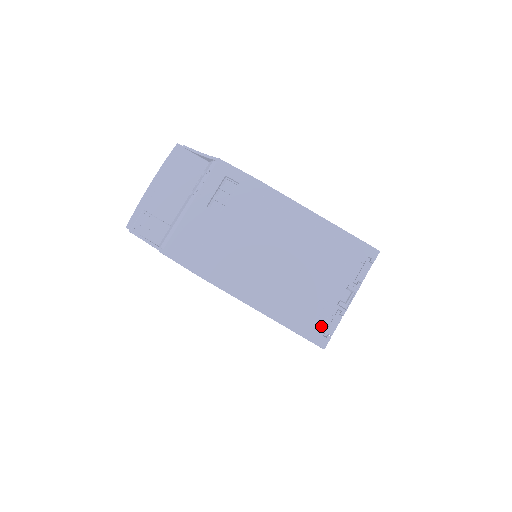
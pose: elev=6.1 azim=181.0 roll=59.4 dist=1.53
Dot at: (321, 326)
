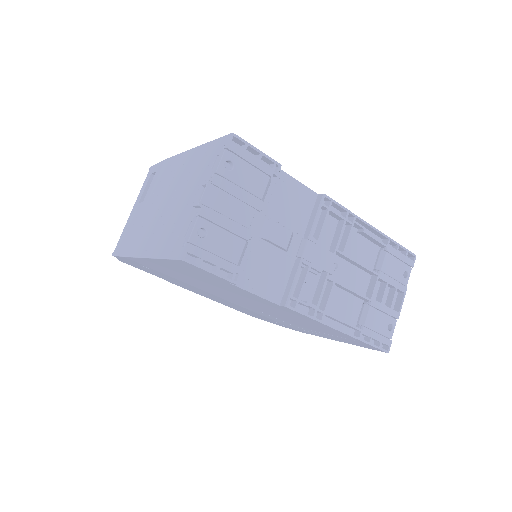
Dot at: (182, 238)
